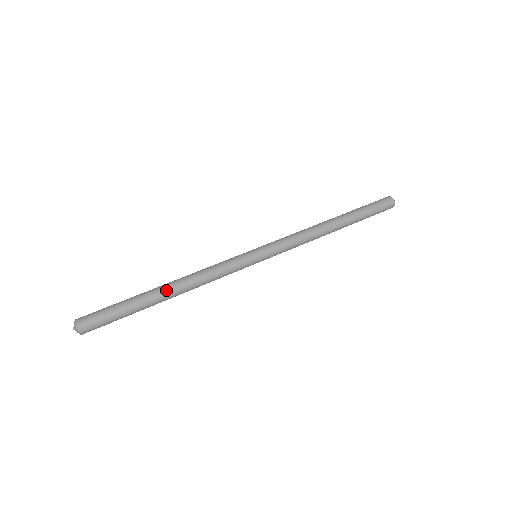
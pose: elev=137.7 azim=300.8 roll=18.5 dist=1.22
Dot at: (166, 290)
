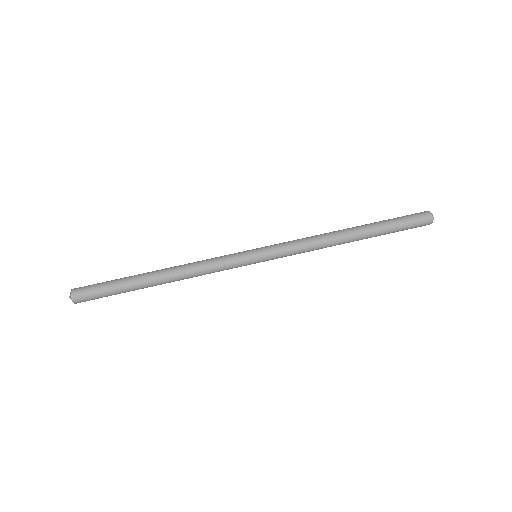
Dot at: (156, 274)
